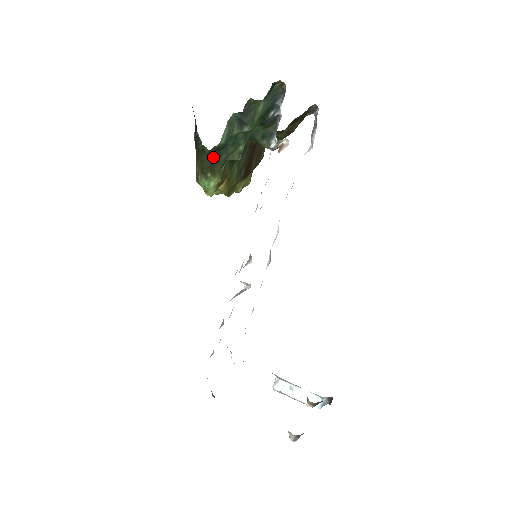
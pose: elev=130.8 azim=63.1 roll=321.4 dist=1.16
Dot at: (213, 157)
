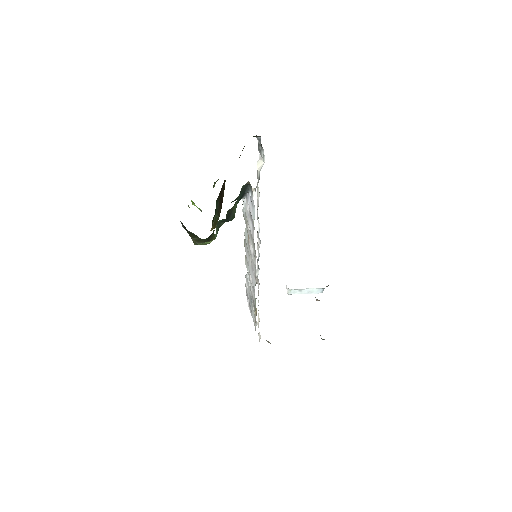
Dot at: (208, 238)
